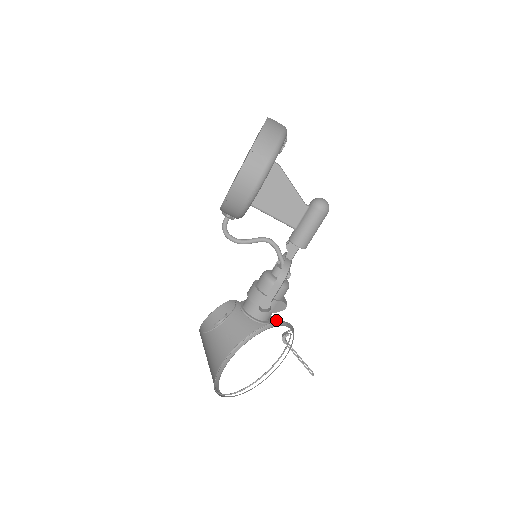
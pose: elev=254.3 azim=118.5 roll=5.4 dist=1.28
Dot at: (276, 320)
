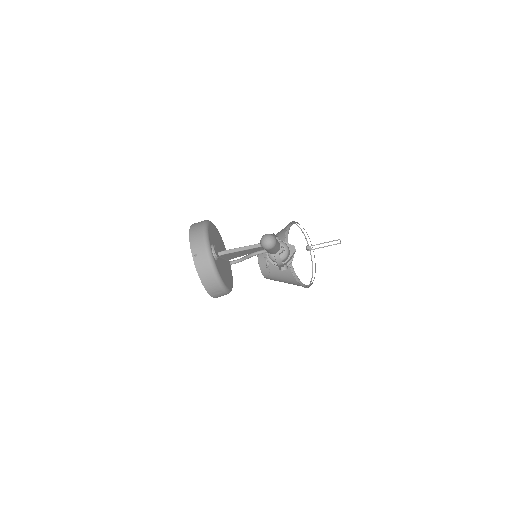
Dot at: occluded
